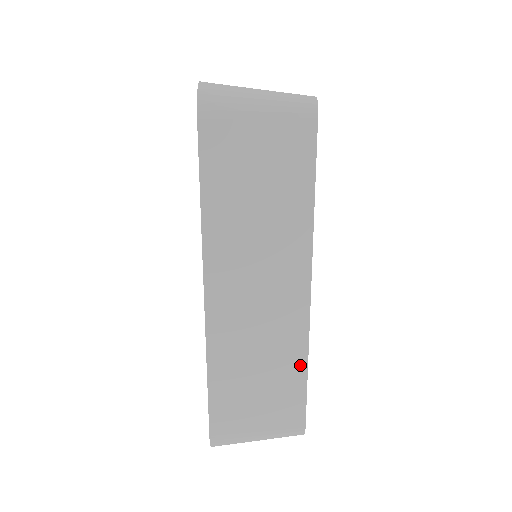
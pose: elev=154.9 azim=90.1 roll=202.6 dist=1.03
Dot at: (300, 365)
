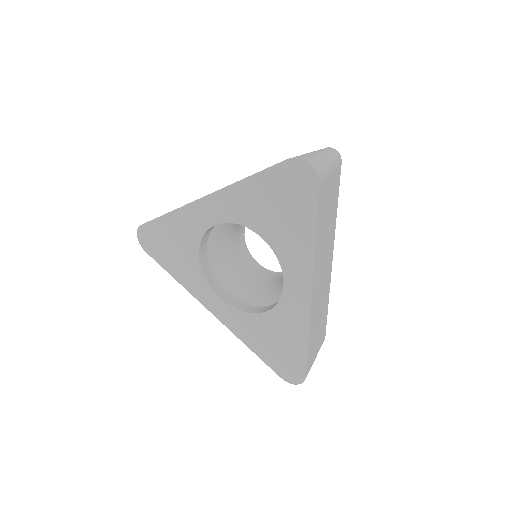
Dot at: (327, 304)
